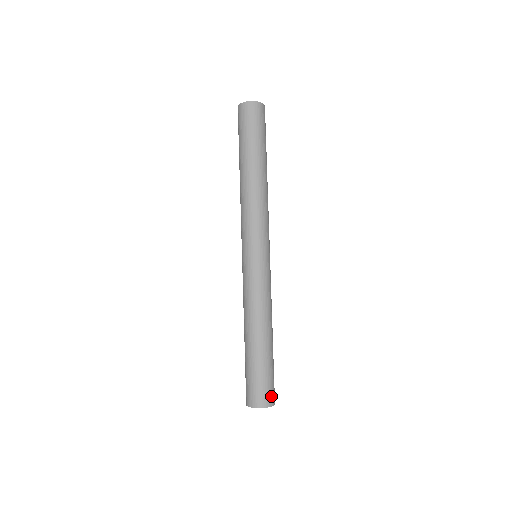
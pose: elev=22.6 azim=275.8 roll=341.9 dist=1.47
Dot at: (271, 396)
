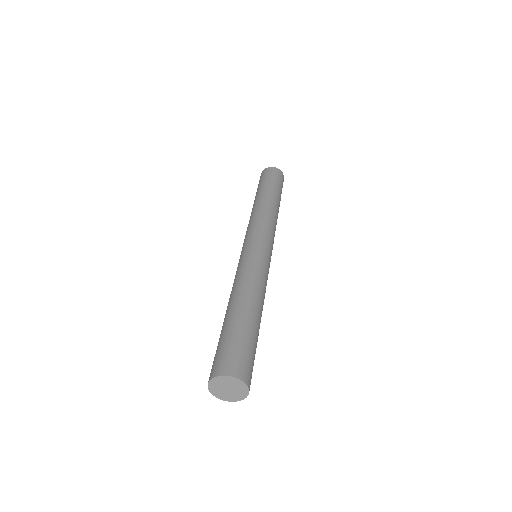
Dot at: (244, 369)
